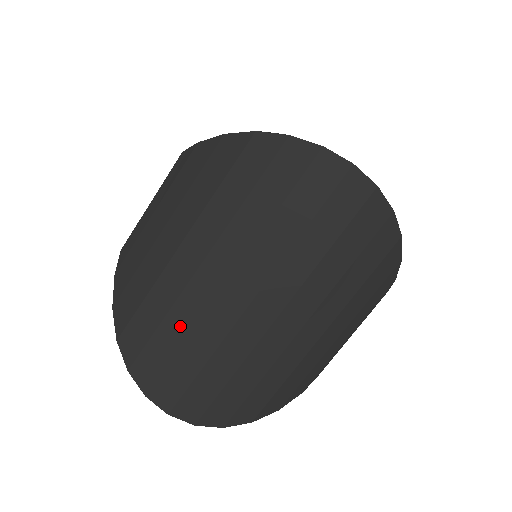
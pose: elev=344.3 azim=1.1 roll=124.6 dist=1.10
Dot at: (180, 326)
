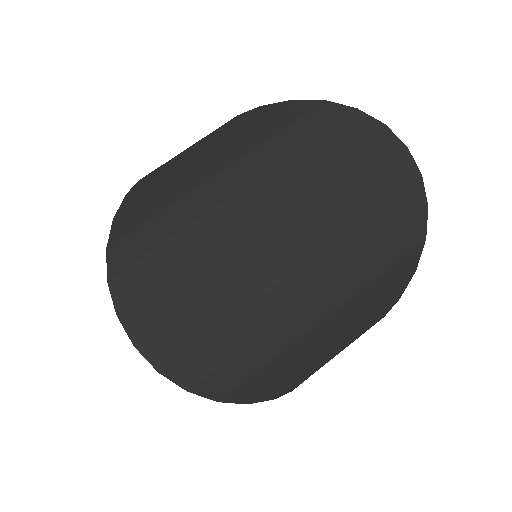
Dot at: (191, 246)
